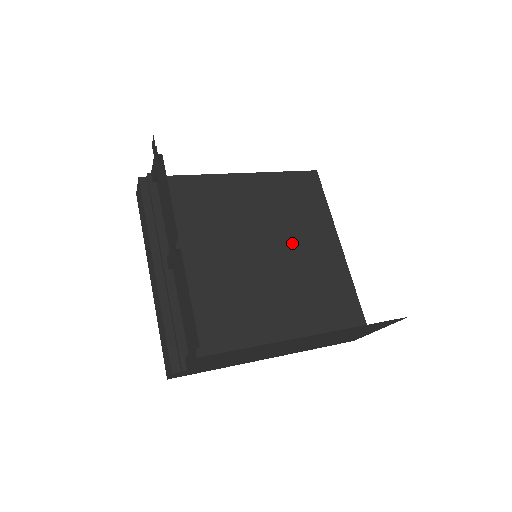
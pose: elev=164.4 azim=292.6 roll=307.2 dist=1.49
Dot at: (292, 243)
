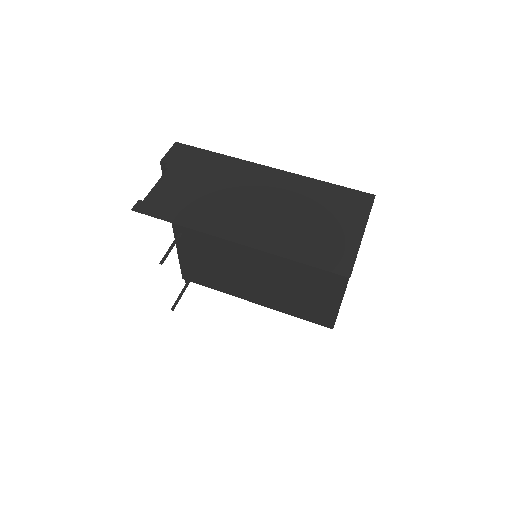
Dot at: occluded
